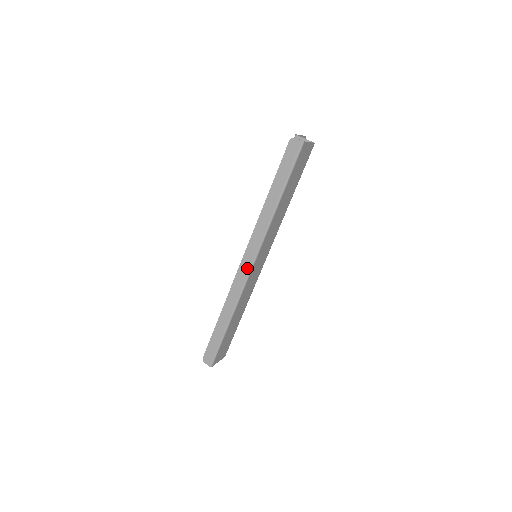
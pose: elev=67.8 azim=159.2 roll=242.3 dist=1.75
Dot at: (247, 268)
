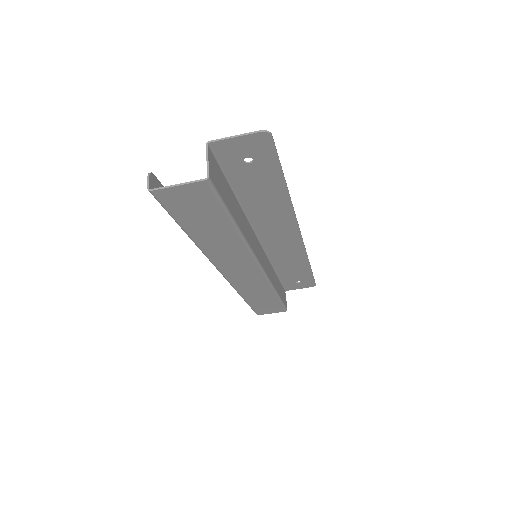
Dot at: occluded
